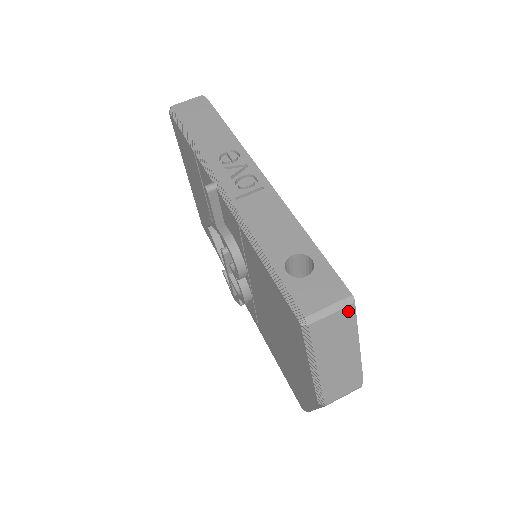
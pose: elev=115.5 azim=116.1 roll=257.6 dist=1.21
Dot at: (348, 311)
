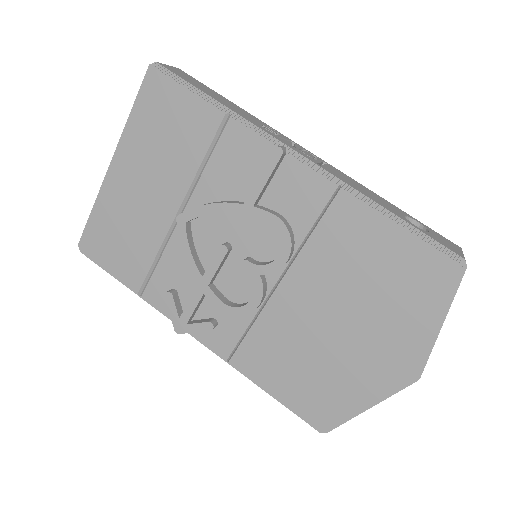
Dot at: occluded
